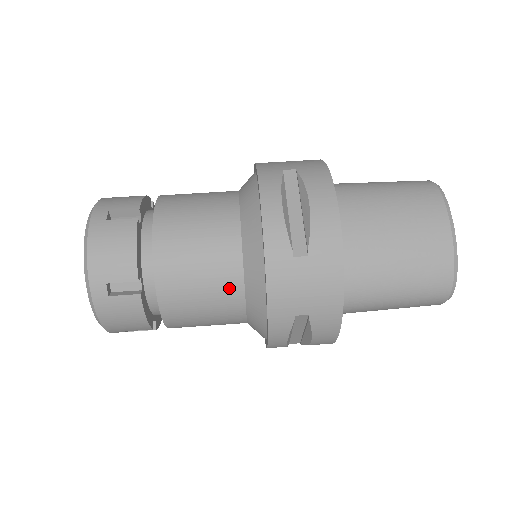
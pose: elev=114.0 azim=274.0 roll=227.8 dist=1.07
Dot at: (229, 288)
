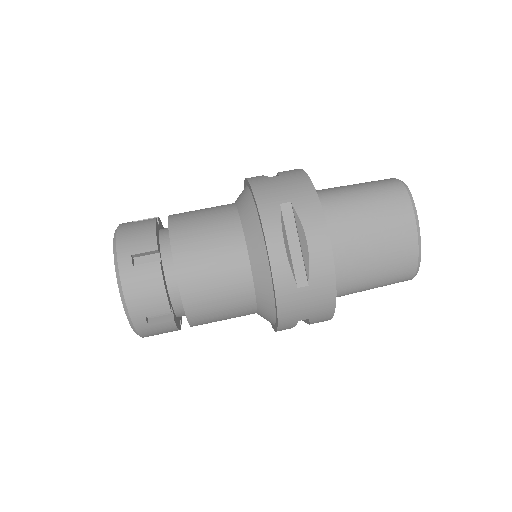
Dot at: (244, 304)
